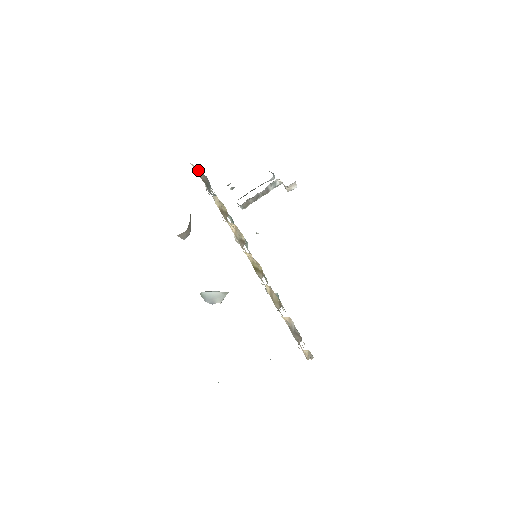
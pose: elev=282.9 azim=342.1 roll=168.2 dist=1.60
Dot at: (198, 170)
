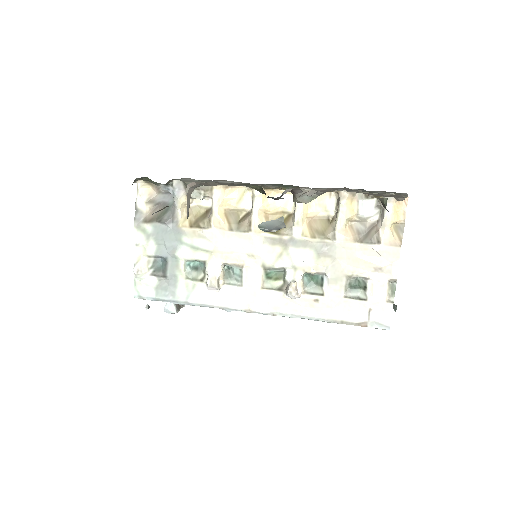
Dot at: (153, 191)
